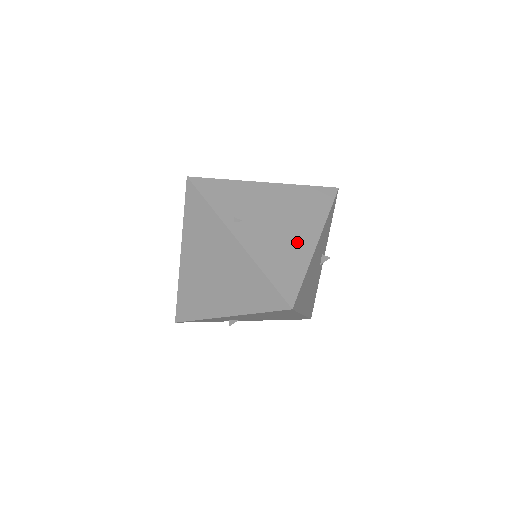
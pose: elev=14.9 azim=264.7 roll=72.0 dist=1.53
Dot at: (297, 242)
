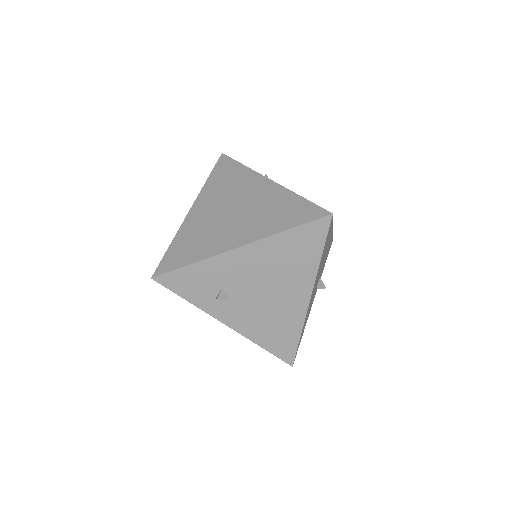
Dot at: occluded
